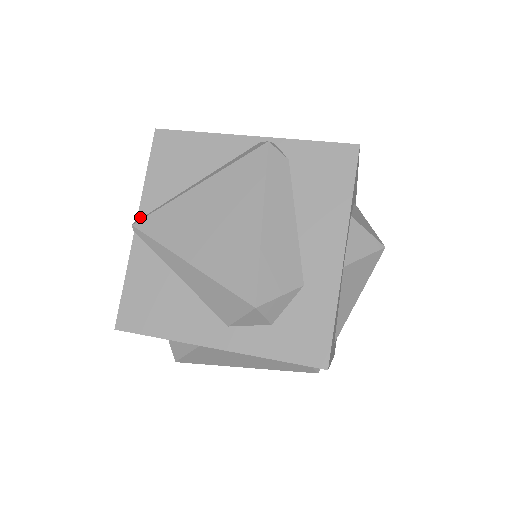
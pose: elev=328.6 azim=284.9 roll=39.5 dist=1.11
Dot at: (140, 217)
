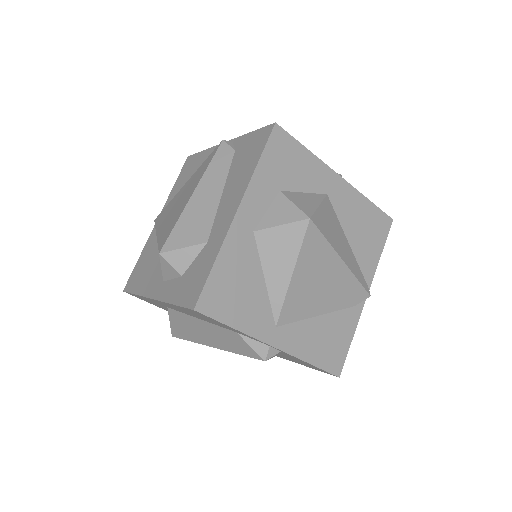
Dot at: occluded
